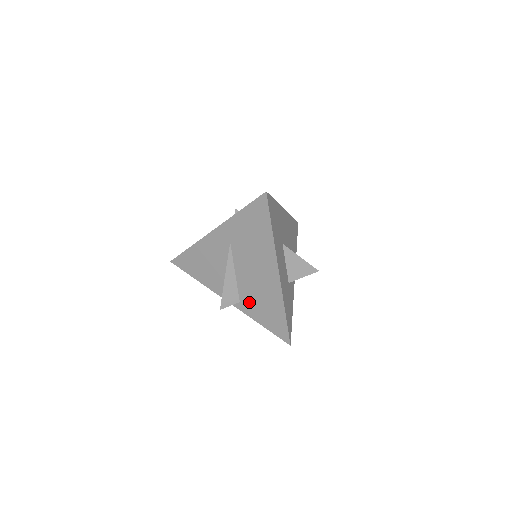
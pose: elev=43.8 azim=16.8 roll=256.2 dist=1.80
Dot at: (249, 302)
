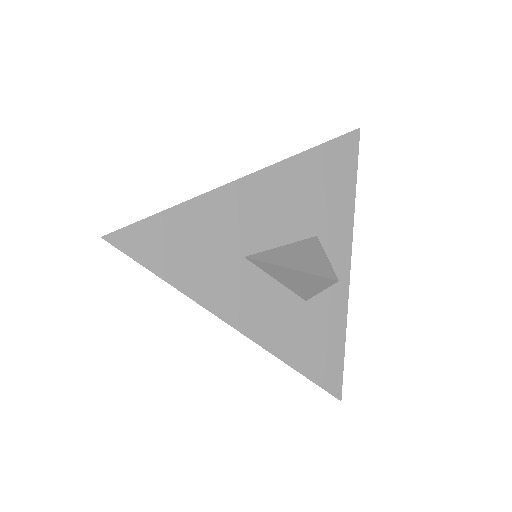
Dot at: occluded
